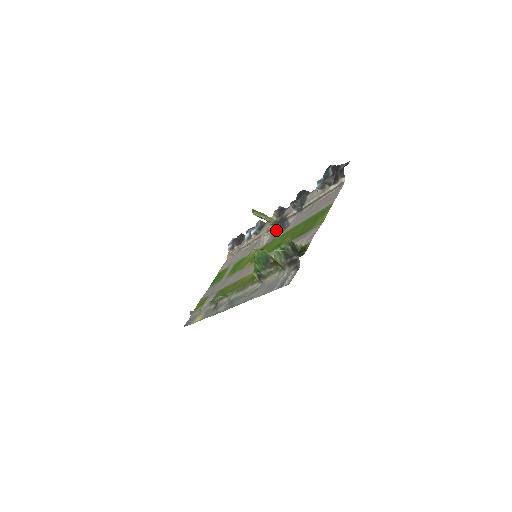
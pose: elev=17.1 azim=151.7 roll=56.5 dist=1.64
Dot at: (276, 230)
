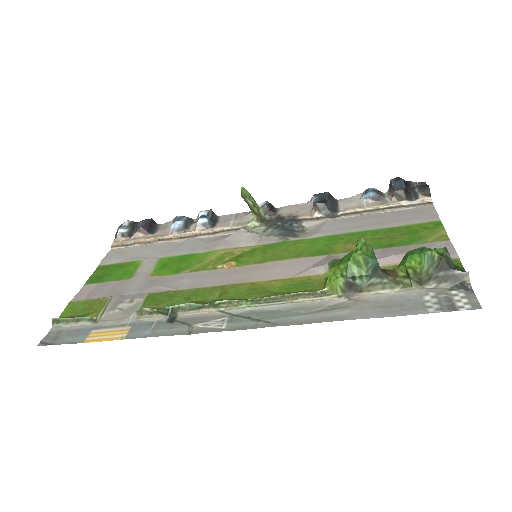
Dot at: (279, 230)
